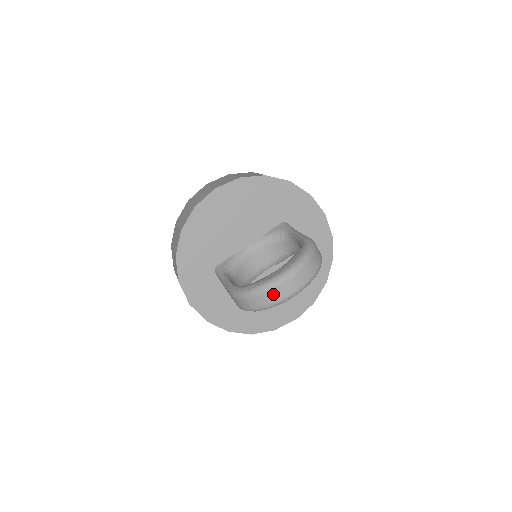
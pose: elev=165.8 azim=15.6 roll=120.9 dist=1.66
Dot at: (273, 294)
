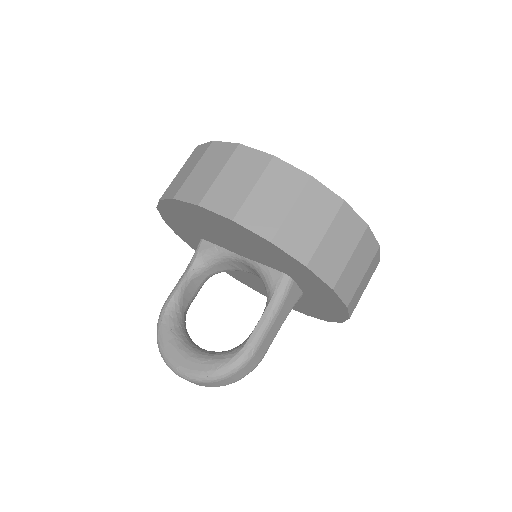
Dot at: occluded
